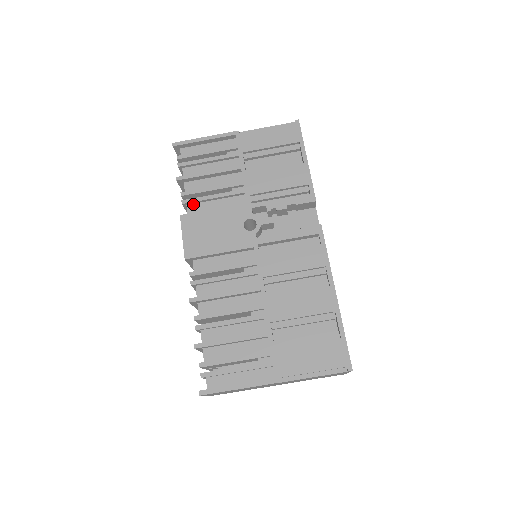
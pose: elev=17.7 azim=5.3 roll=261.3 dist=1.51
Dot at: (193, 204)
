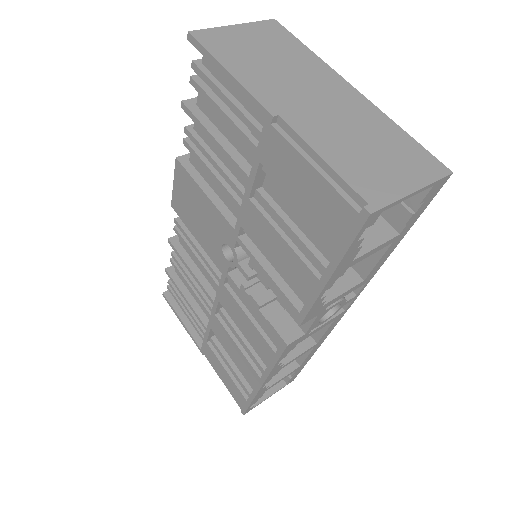
Dot at: occluded
